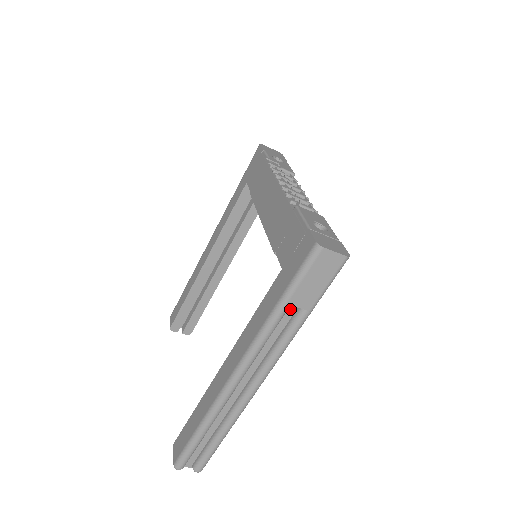
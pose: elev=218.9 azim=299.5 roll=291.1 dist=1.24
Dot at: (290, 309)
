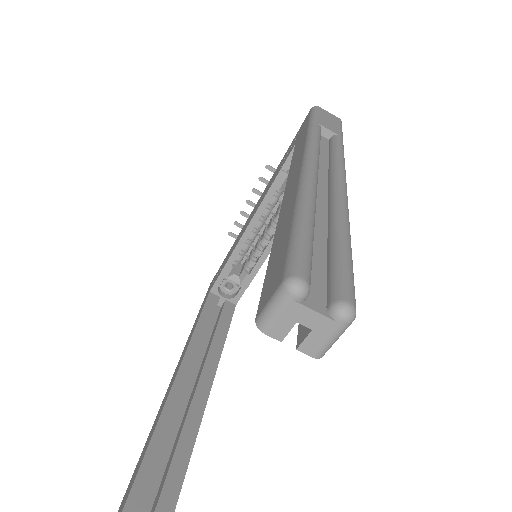
Dot at: (323, 140)
